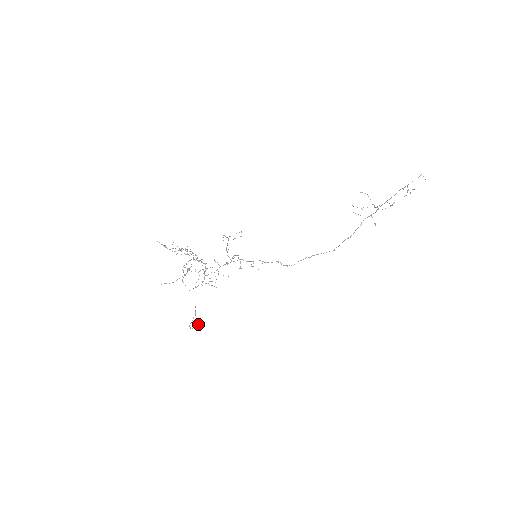
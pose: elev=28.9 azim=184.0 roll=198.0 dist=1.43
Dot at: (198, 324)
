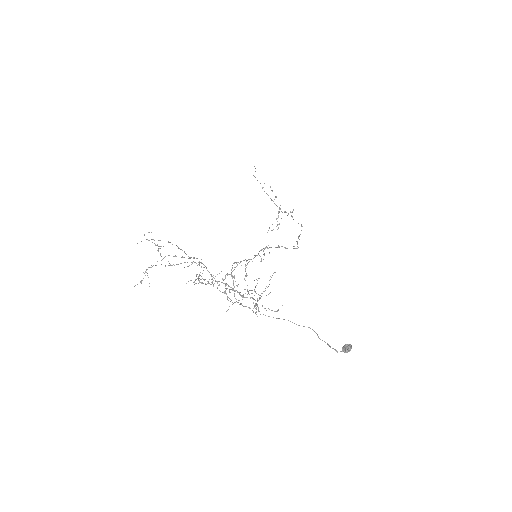
Dot at: (342, 347)
